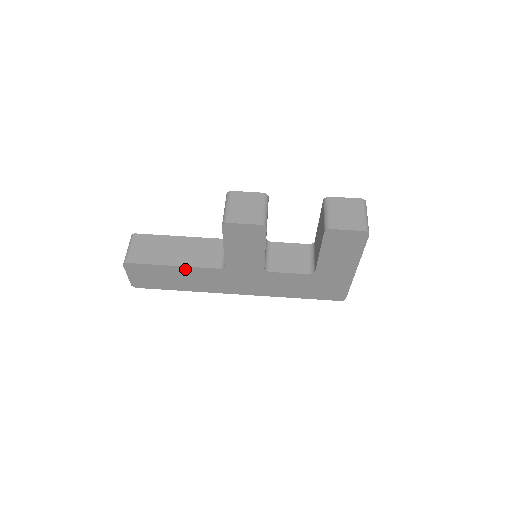
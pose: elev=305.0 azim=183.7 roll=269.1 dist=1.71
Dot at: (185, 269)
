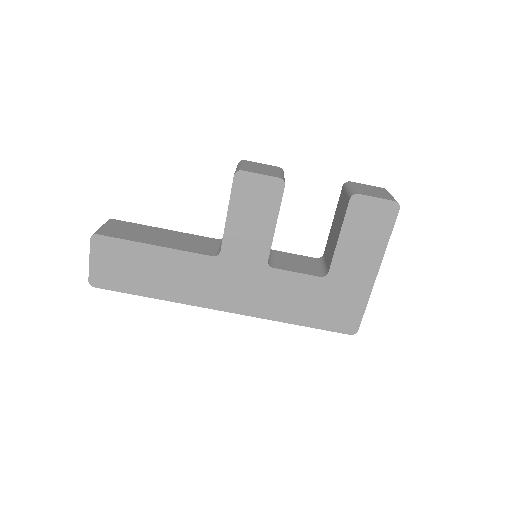
Dot at: (168, 253)
